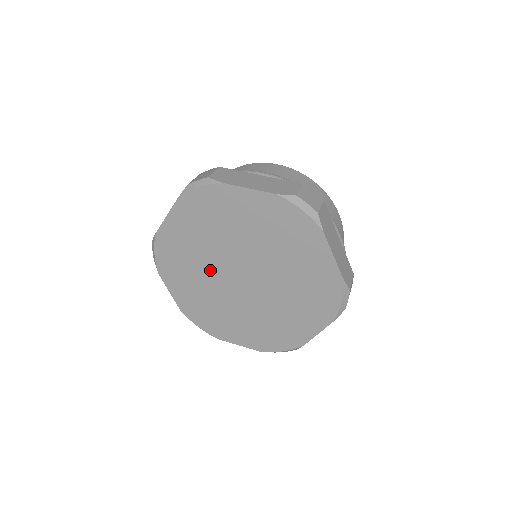
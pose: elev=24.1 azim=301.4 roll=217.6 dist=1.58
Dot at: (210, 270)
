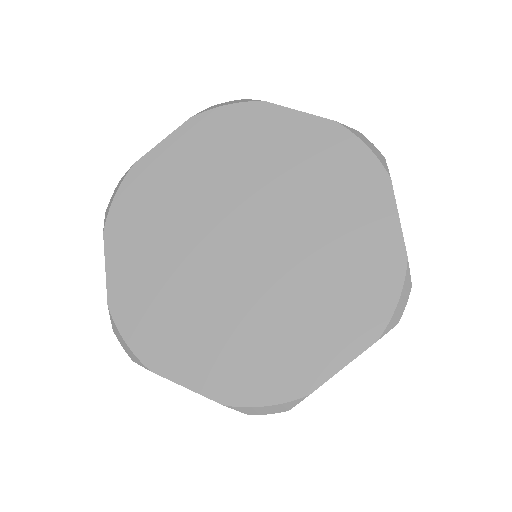
Dot at: (194, 230)
